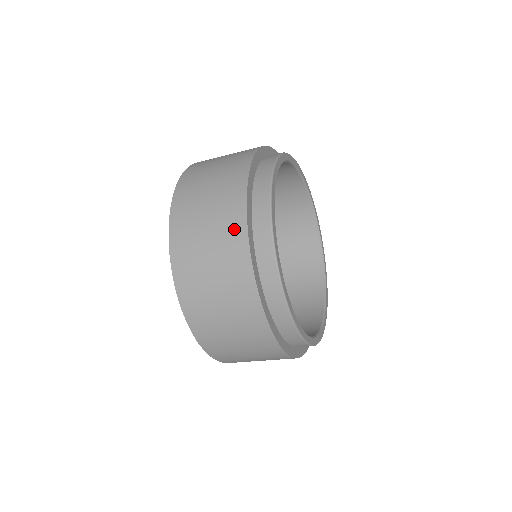
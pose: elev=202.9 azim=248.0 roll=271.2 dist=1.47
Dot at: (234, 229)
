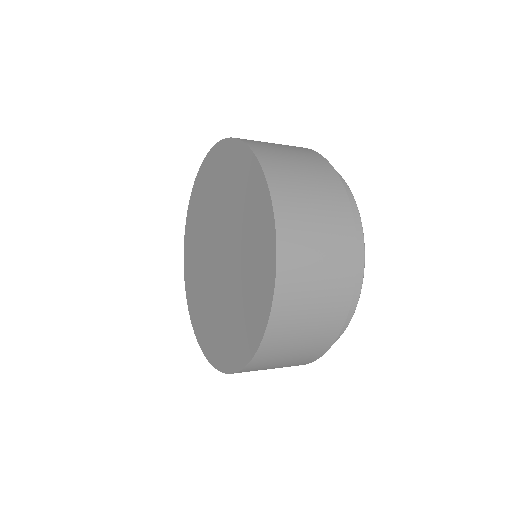
Dot at: (330, 180)
